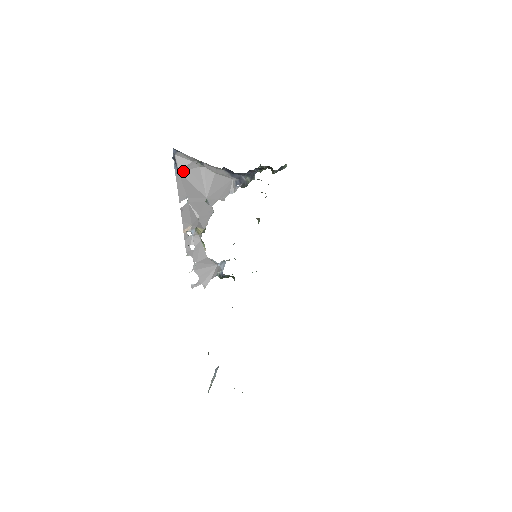
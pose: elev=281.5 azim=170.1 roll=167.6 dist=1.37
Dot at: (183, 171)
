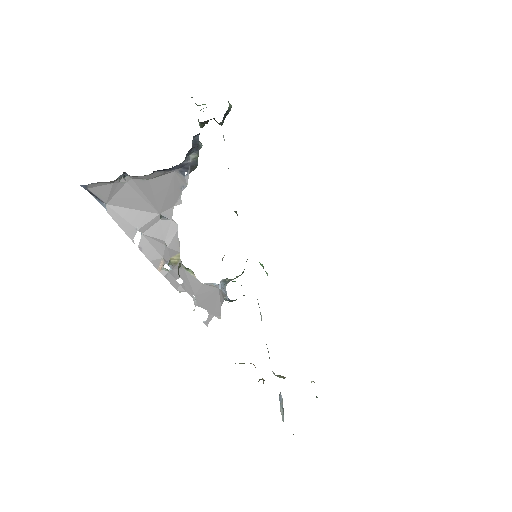
Dot at: (111, 200)
